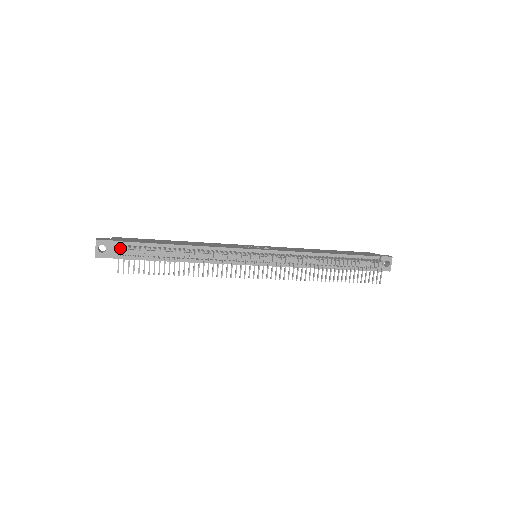
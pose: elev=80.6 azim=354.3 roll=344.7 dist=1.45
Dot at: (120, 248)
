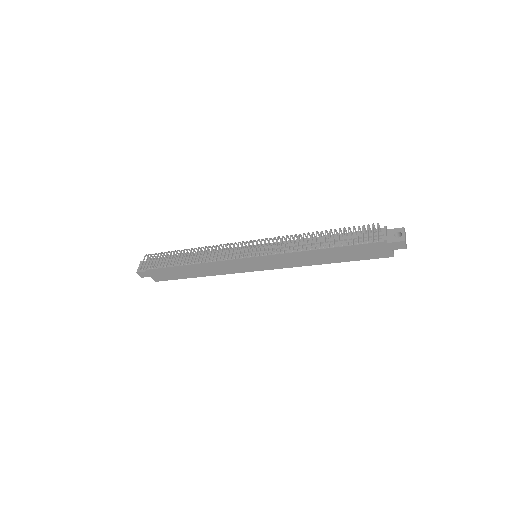
Dot at: occluded
